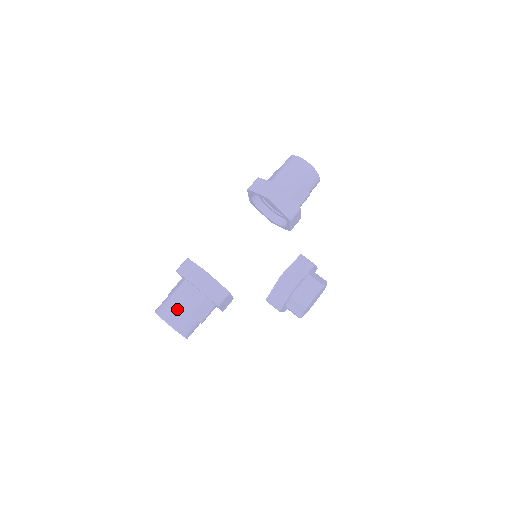
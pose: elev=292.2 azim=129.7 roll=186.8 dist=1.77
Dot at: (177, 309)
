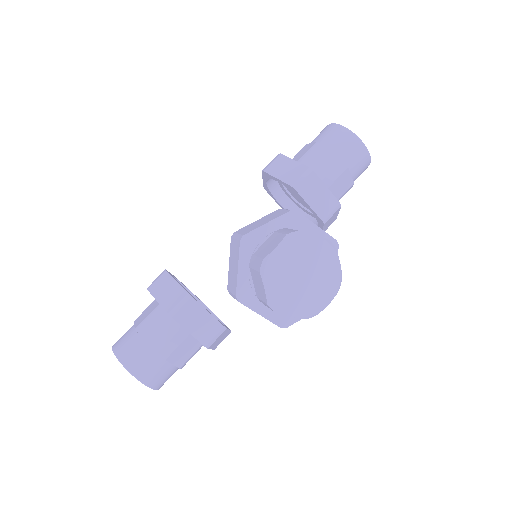
Dot at: (130, 330)
